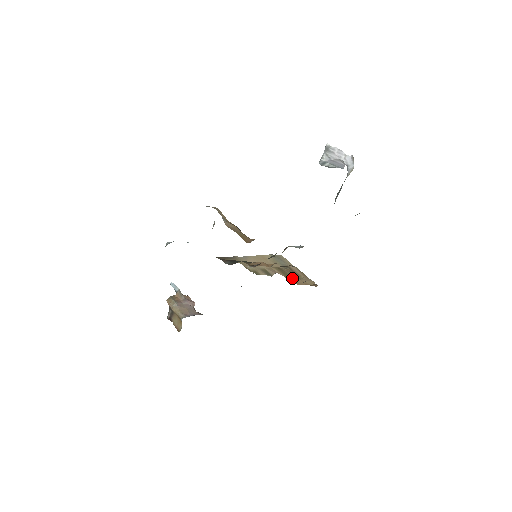
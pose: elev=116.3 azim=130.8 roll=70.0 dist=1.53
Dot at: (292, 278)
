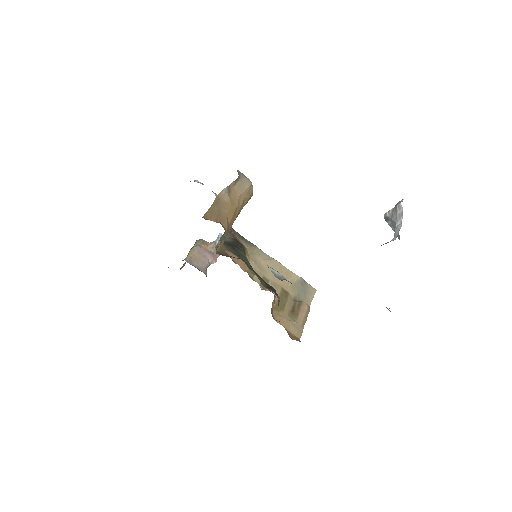
Dot at: (282, 310)
